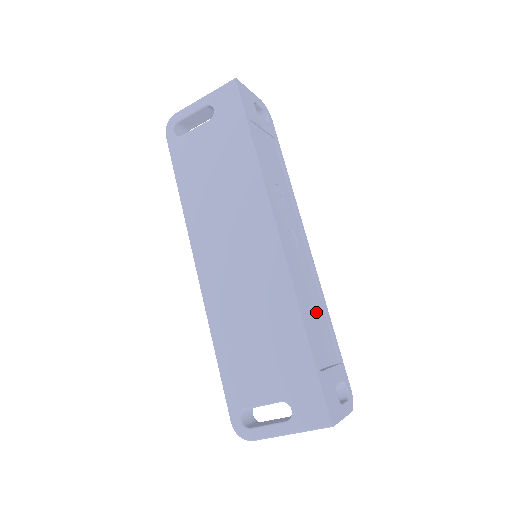
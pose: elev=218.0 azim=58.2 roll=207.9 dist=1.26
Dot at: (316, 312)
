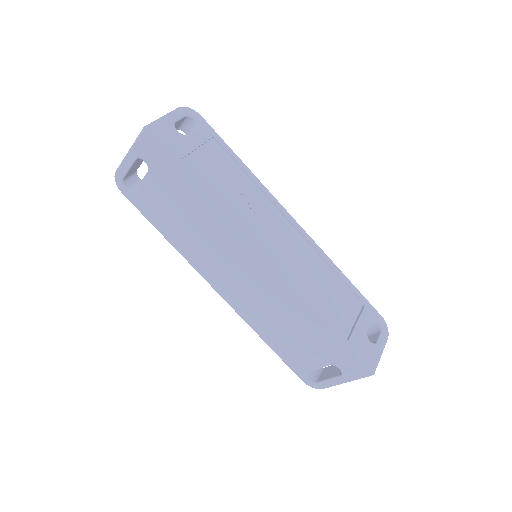
Dot at: (326, 285)
